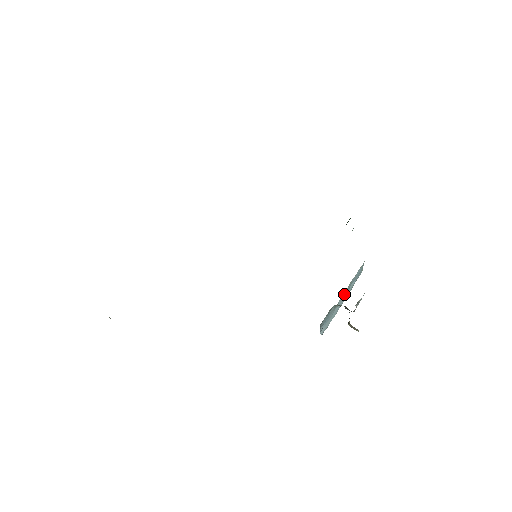
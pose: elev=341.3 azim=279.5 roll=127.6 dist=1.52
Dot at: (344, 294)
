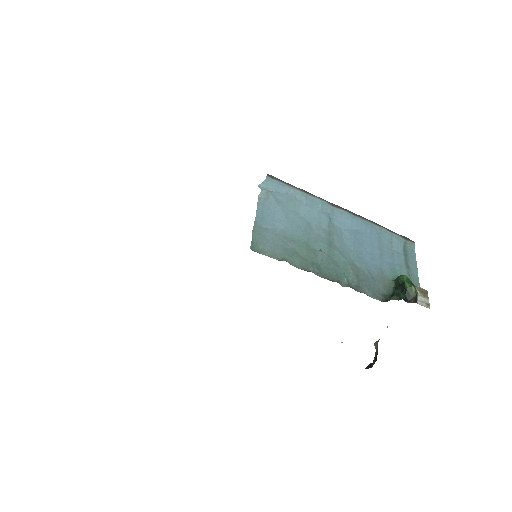
Dot at: occluded
